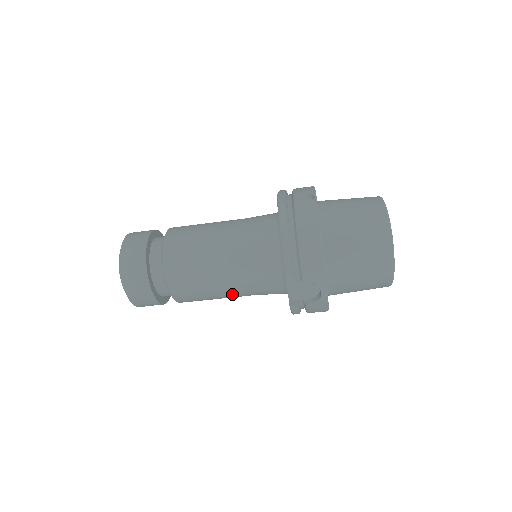
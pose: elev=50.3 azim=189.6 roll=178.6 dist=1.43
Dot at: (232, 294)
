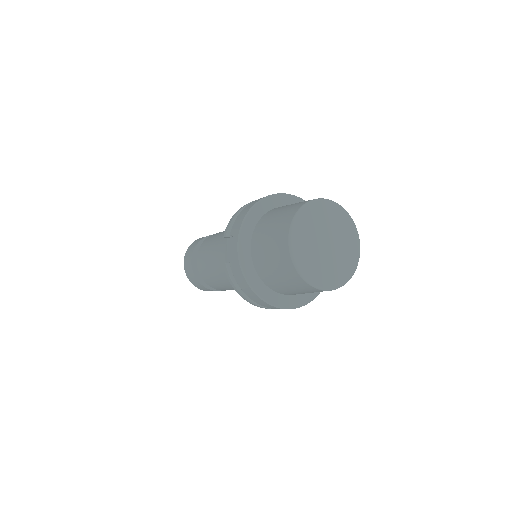
Dot at: (219, 269)
